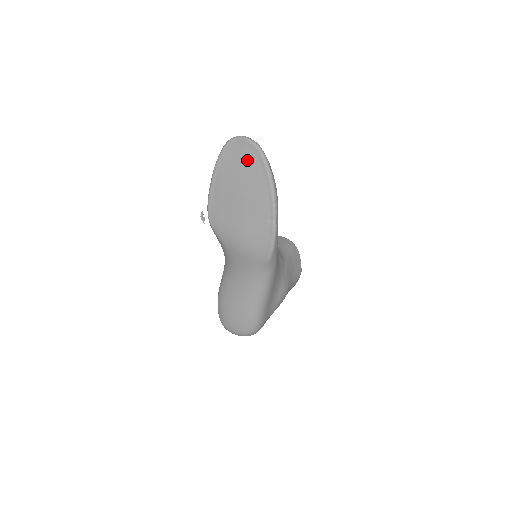
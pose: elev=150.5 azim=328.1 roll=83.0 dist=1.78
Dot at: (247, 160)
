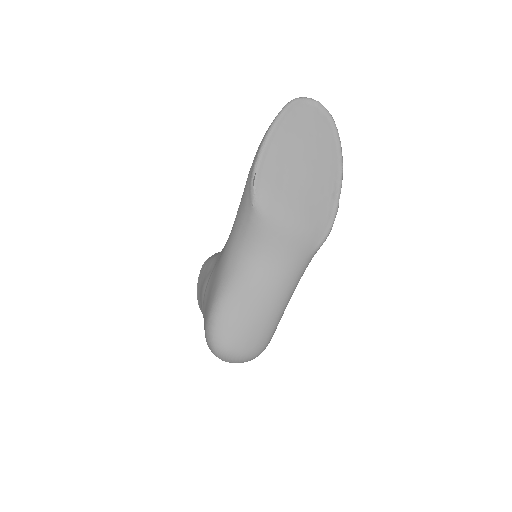
Dot at: (318, 125)
